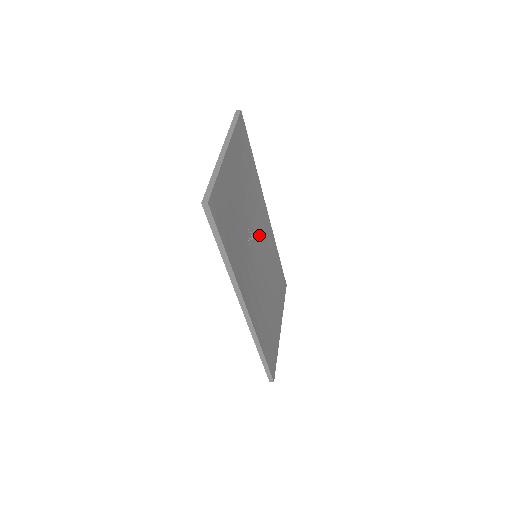
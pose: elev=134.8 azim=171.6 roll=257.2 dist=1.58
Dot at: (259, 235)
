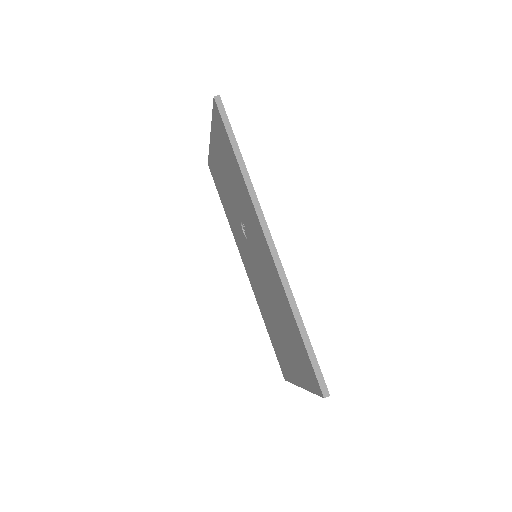
Dot at: occluded
